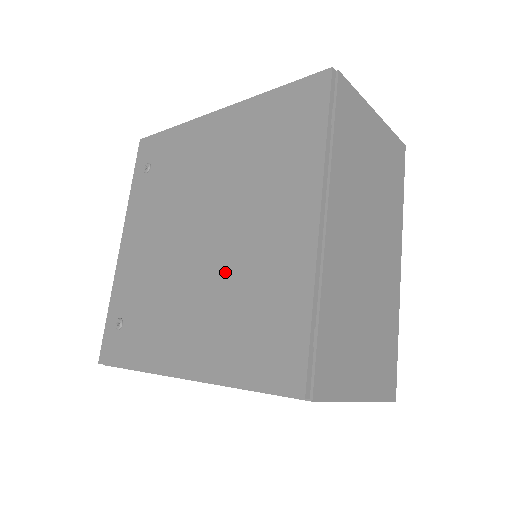
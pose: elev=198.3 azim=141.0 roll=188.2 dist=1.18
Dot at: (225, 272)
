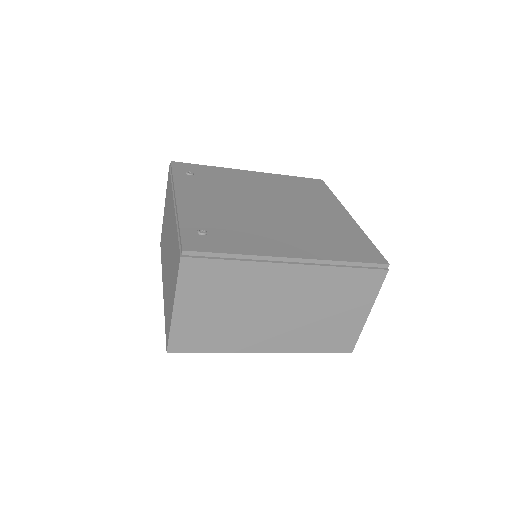
Dot at: (302, 222)
